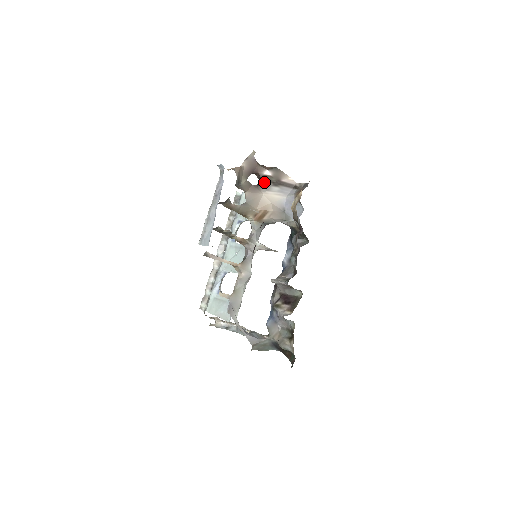
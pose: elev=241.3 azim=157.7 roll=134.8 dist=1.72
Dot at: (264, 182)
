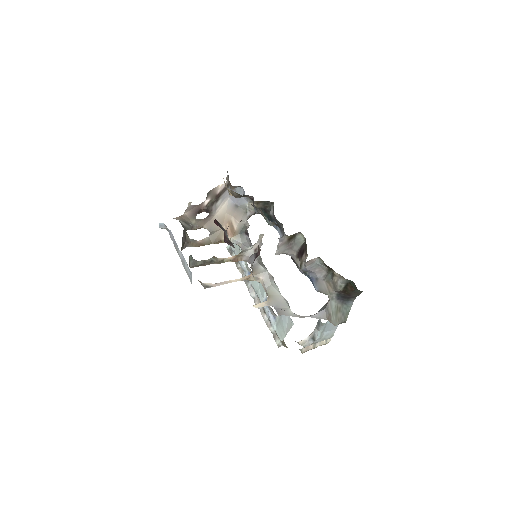
Dot at: (210, 209)
